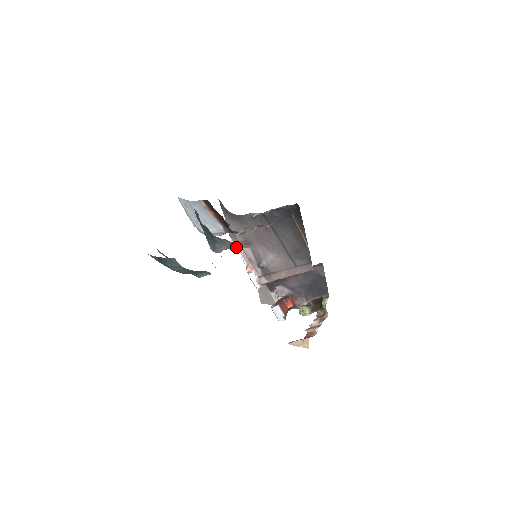
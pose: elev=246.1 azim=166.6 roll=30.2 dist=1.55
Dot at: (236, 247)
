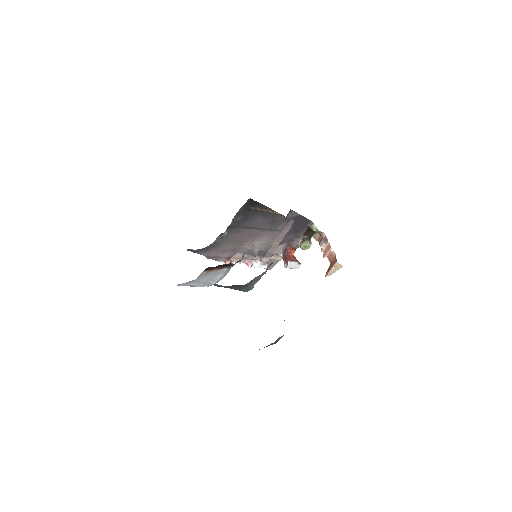
Dot at: (263, 274)
